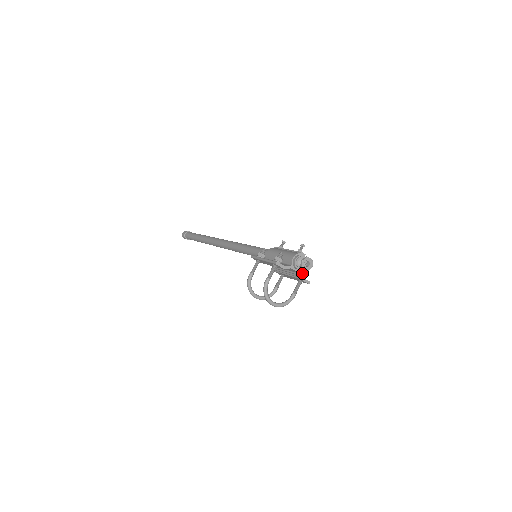
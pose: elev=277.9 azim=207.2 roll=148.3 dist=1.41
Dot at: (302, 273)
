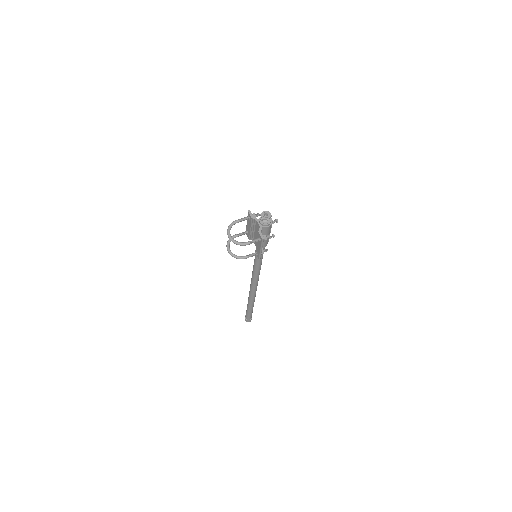
Dot at: occluded
